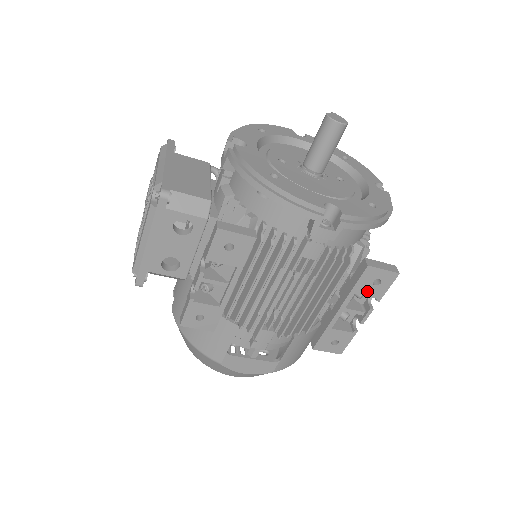
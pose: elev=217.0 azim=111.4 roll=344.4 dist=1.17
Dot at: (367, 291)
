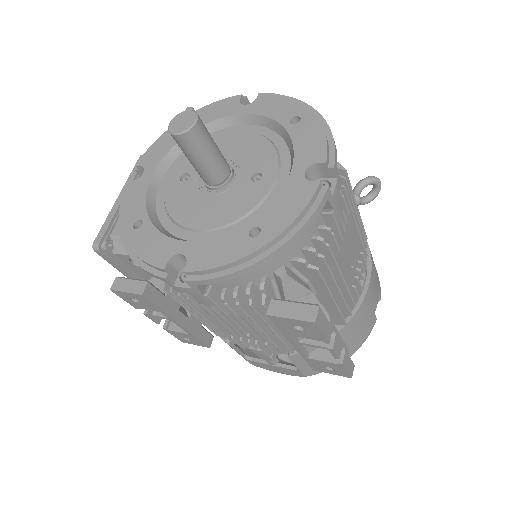
Dot at: (300, 334)
